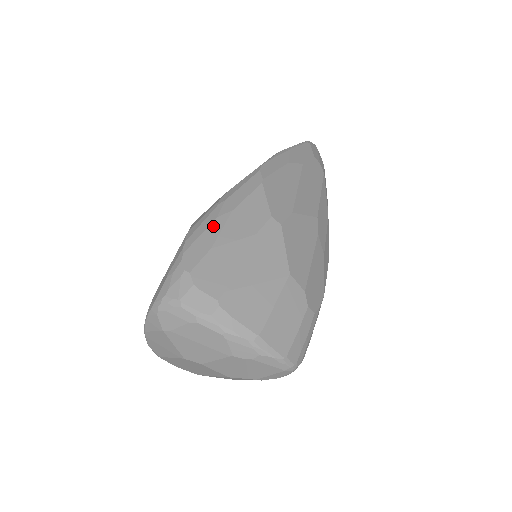
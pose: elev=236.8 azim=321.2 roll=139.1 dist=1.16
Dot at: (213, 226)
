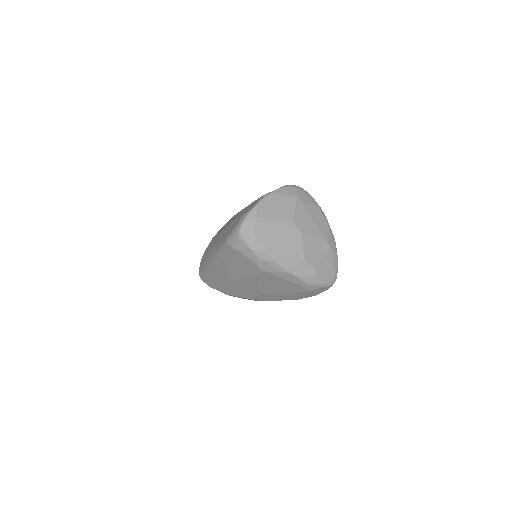
Dot at: occluded
